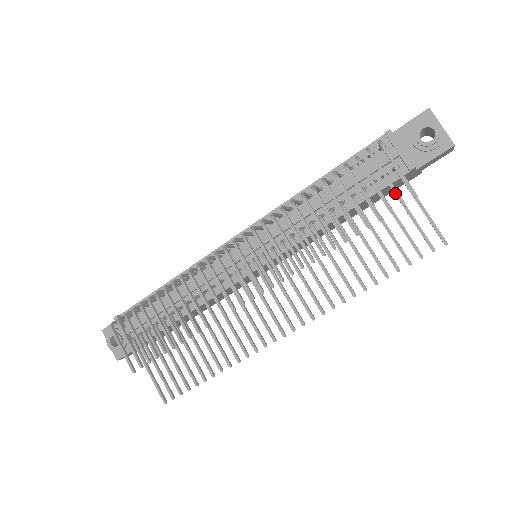
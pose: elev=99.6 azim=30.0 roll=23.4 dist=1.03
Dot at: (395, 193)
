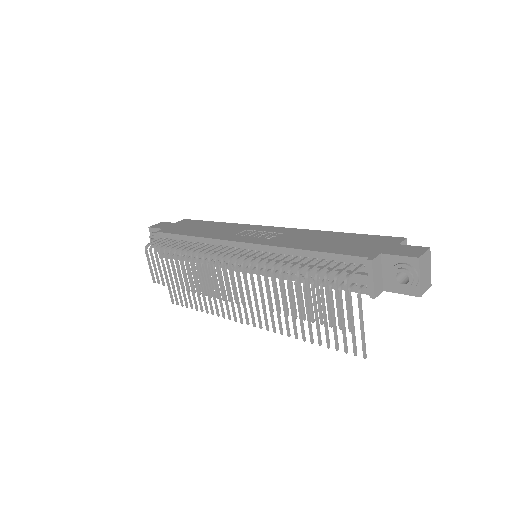
Dot at: (338, 318)
